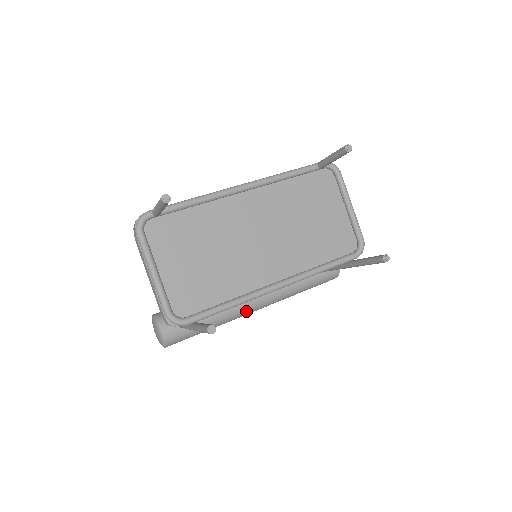
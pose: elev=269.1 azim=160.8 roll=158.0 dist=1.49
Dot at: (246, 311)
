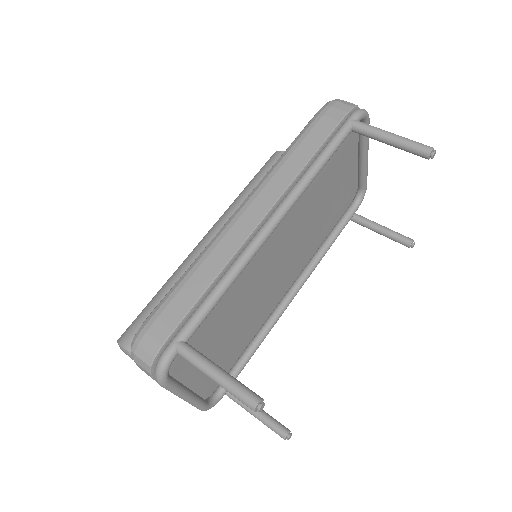
Dot at: occluded
